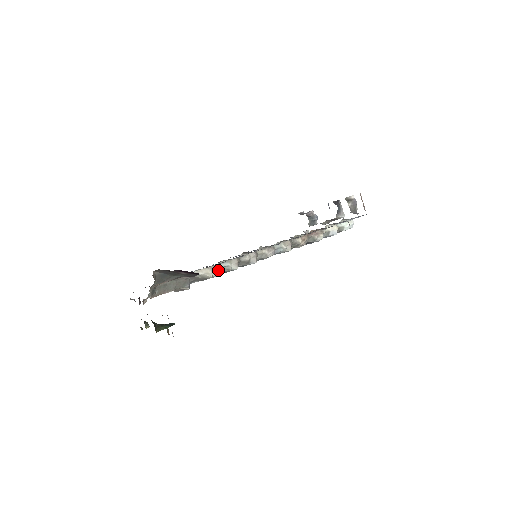
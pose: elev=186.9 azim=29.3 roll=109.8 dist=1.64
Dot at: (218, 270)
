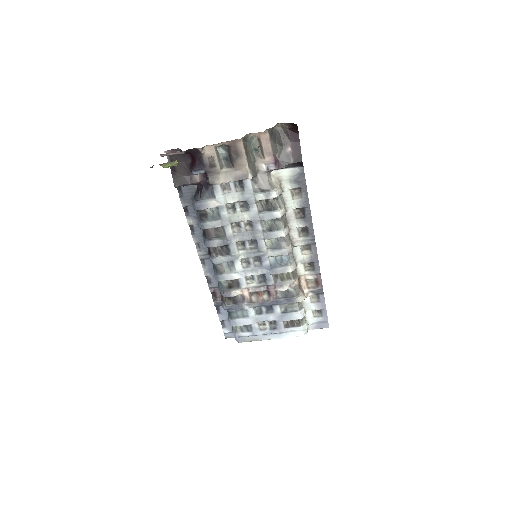
Dot at: (280, 194)
